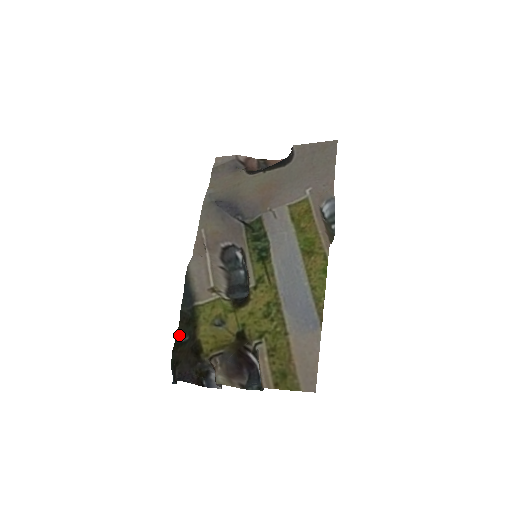
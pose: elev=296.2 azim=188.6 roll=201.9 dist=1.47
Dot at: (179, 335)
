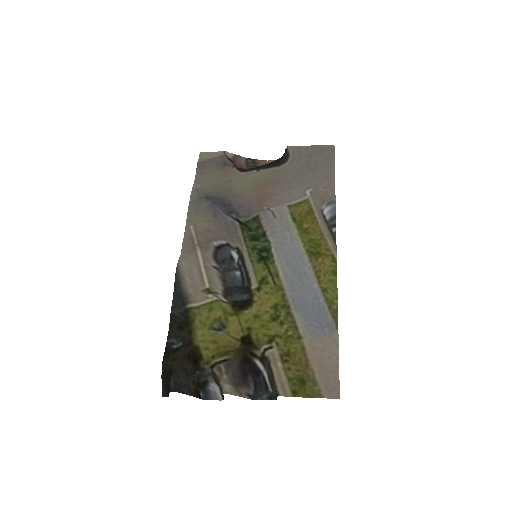
Dot at: (170, 341)
